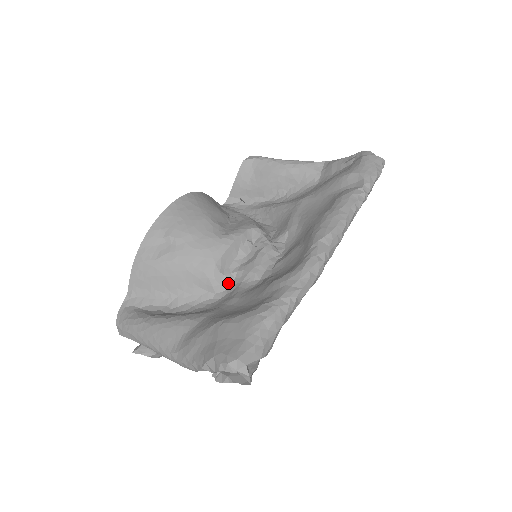
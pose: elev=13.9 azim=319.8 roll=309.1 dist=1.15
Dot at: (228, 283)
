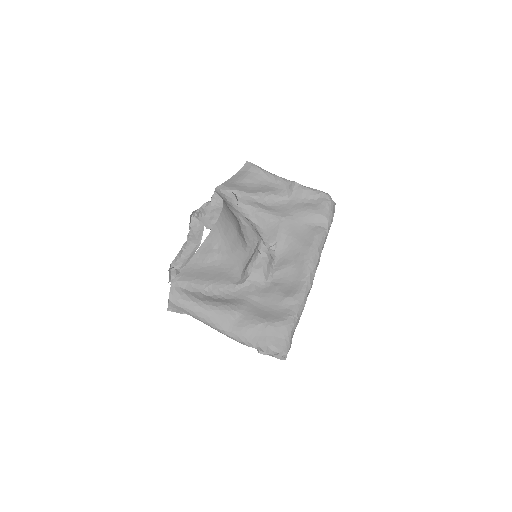
Dot at: (245, 279)
